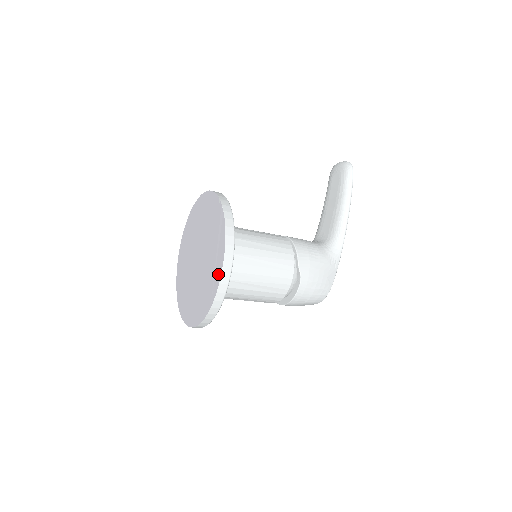
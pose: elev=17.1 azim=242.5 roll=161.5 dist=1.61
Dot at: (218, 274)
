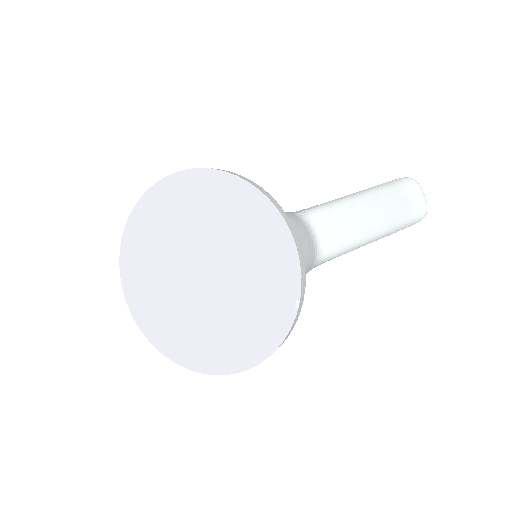
Dot at: (221, 366)
